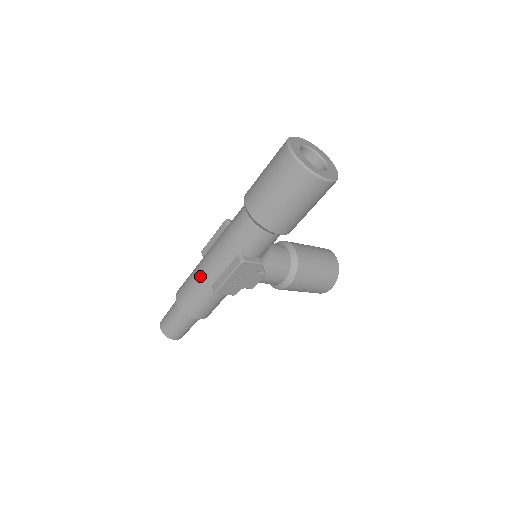
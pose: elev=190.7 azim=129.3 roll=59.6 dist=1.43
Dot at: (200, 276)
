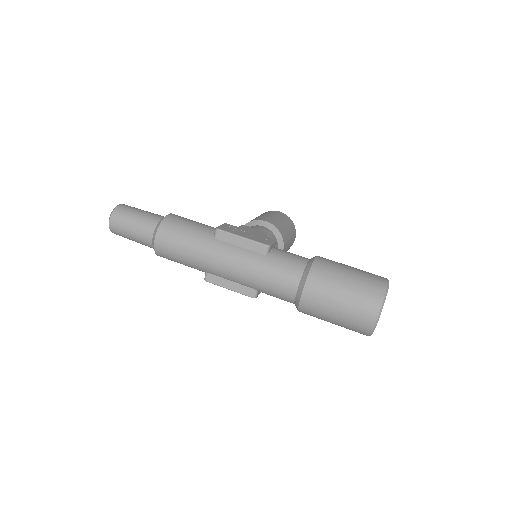
Dot at: (203, 261)
